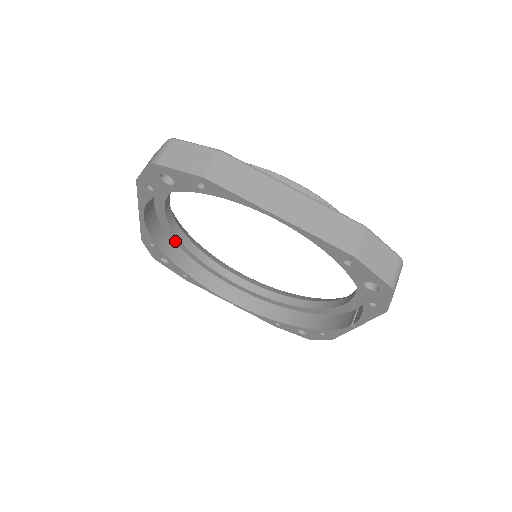
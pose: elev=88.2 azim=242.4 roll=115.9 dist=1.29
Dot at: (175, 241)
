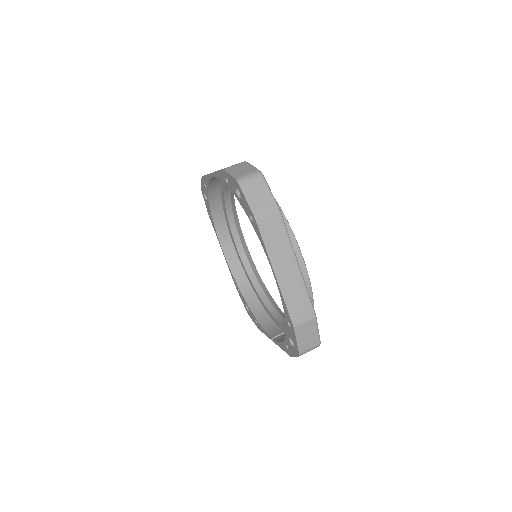
Dot at: (222, 193)
